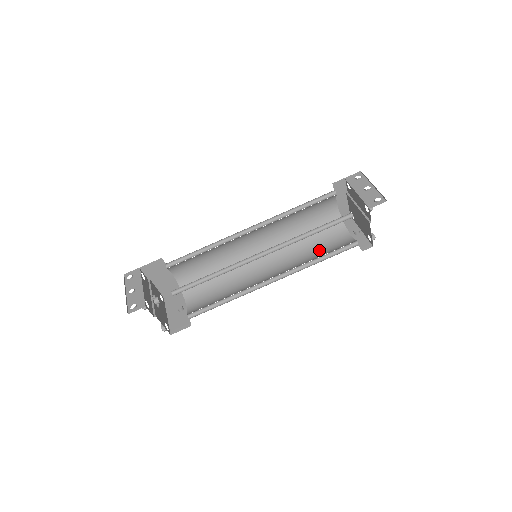
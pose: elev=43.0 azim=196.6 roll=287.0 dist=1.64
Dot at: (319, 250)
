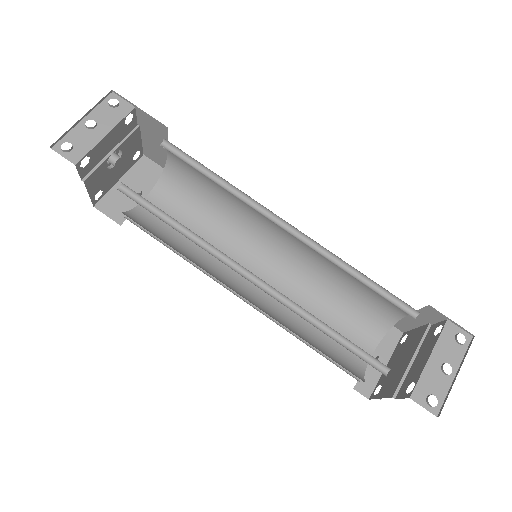
Dot at: occluded
